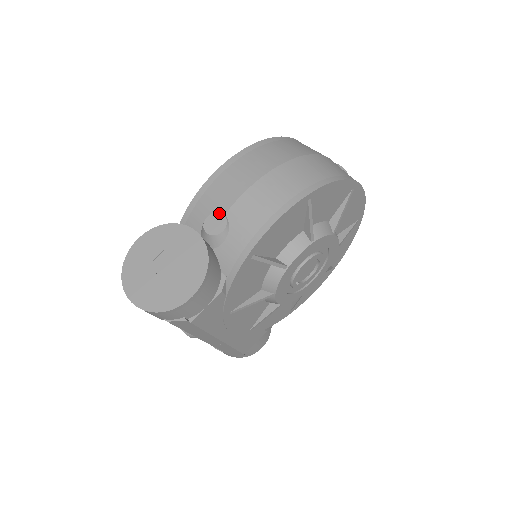
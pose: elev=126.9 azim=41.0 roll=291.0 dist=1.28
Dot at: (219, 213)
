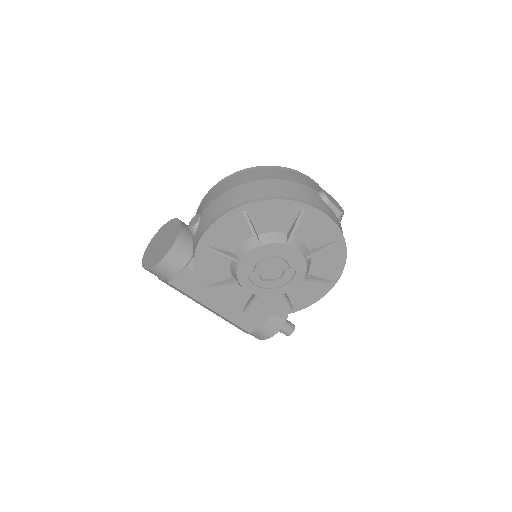
Dot at: (199, 215)
